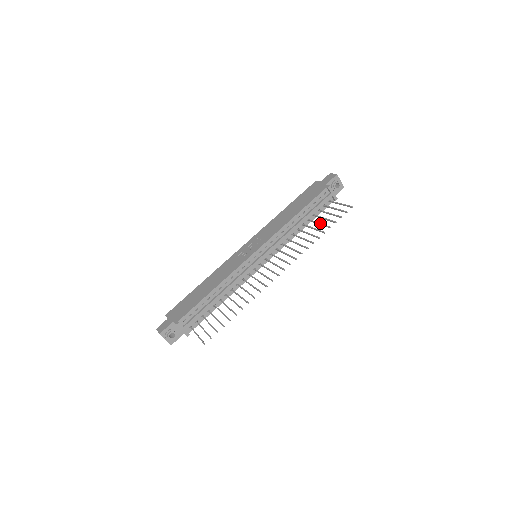
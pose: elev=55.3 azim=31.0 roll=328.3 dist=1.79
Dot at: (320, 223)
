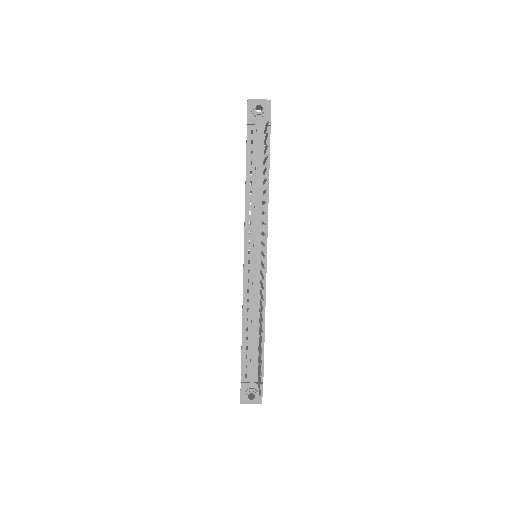
Dot at: (264, 170)
